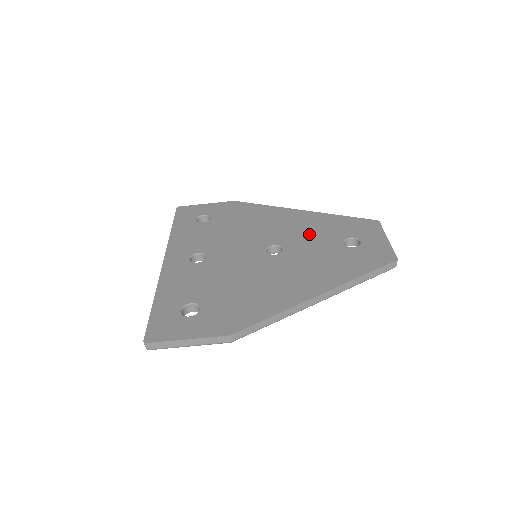
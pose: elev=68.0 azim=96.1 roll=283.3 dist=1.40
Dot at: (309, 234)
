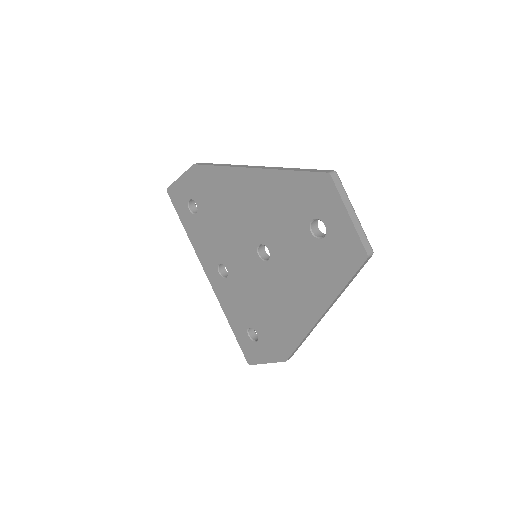
Dot at: (277, 220)
